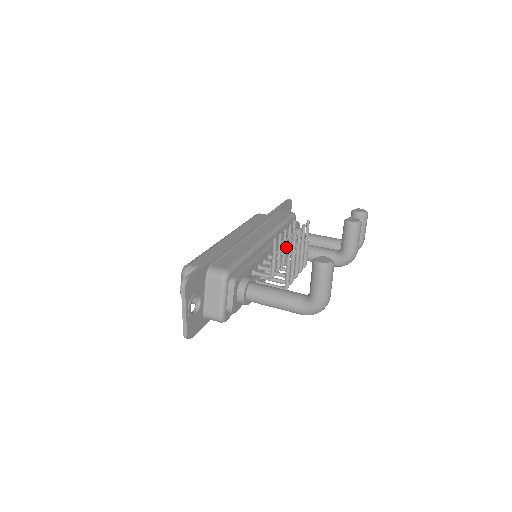
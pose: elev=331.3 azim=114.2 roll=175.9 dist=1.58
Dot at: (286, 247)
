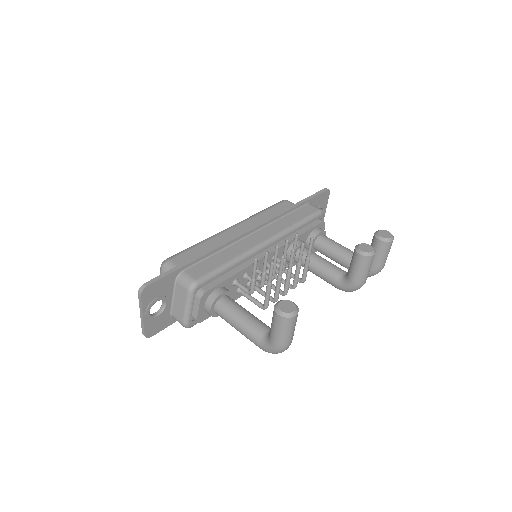
Dot at: occluded
